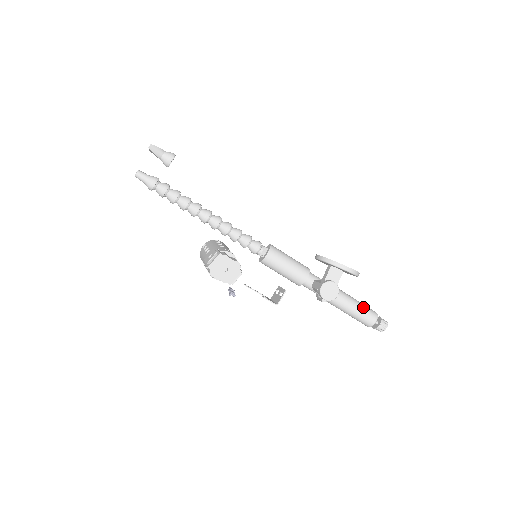
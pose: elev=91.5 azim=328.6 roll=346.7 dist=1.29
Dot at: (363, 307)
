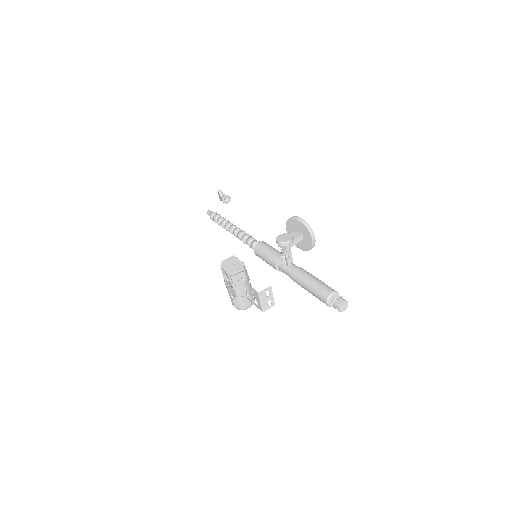
Dot at: (324, 283)
